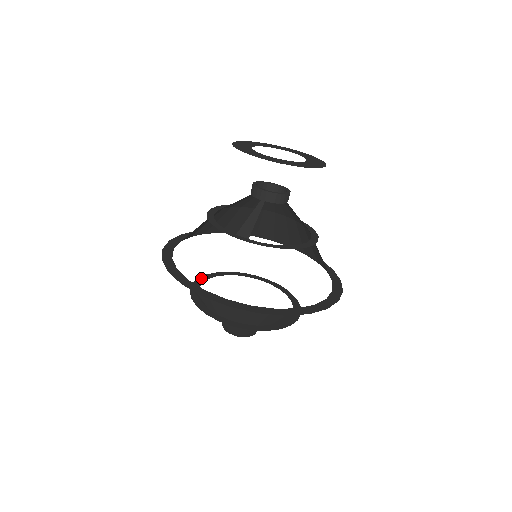
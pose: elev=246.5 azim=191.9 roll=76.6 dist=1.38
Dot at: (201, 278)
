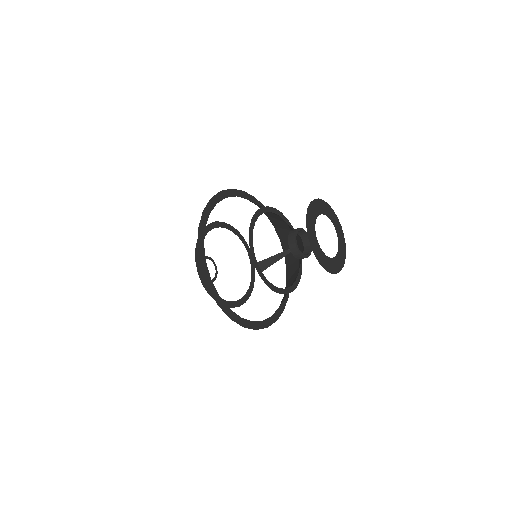
Dot at: (210, 225)
